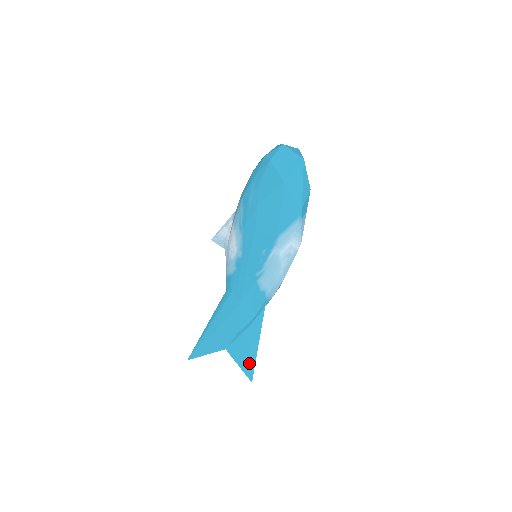
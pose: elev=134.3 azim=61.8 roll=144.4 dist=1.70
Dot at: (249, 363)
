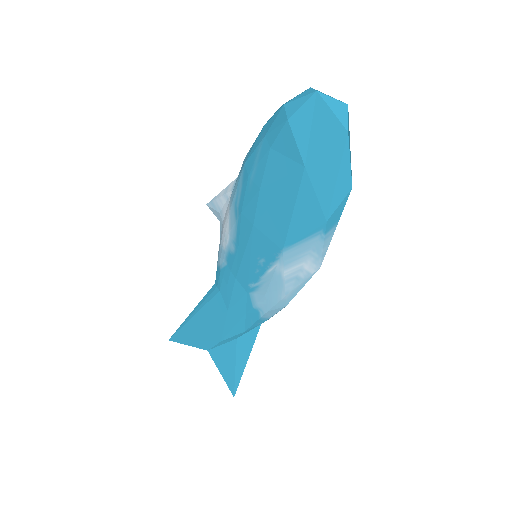
Dot at: (233, 377)
